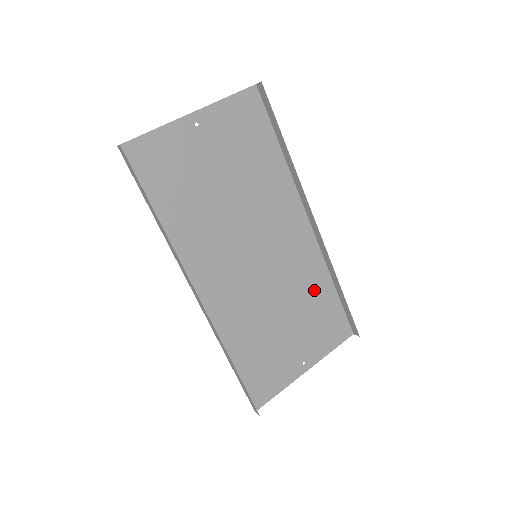
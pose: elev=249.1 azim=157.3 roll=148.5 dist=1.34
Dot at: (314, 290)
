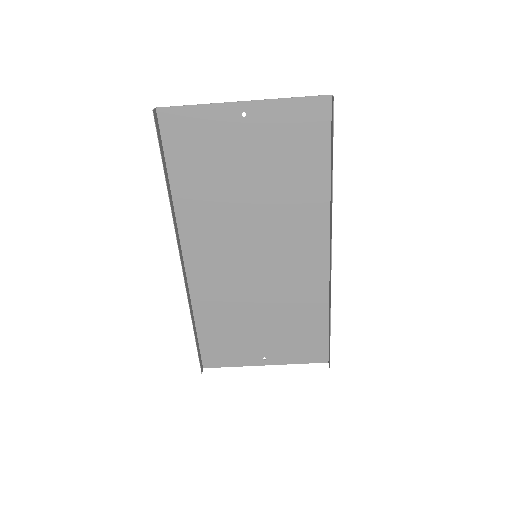
Dot at: (304, 309)
